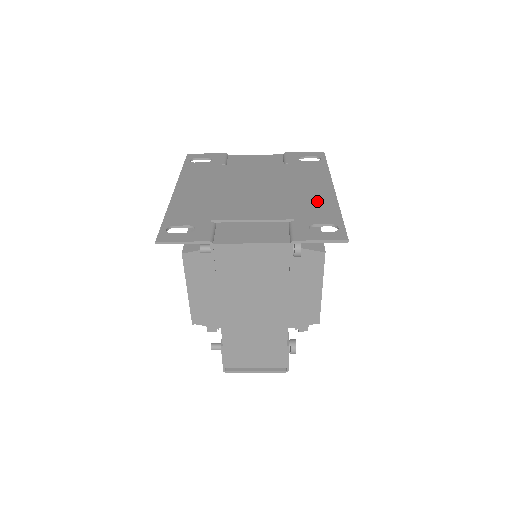
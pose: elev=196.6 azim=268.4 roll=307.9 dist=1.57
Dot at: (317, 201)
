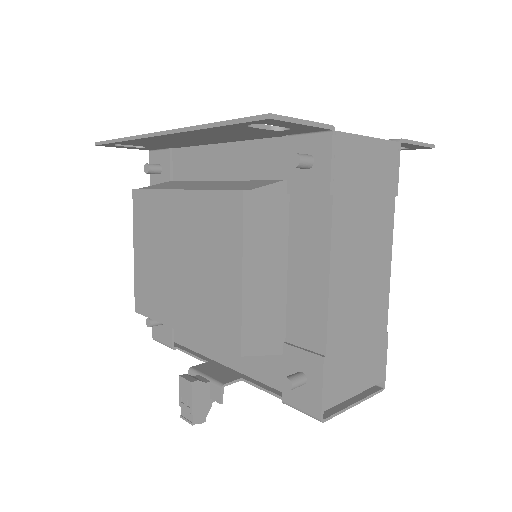
Dot at: occluded
